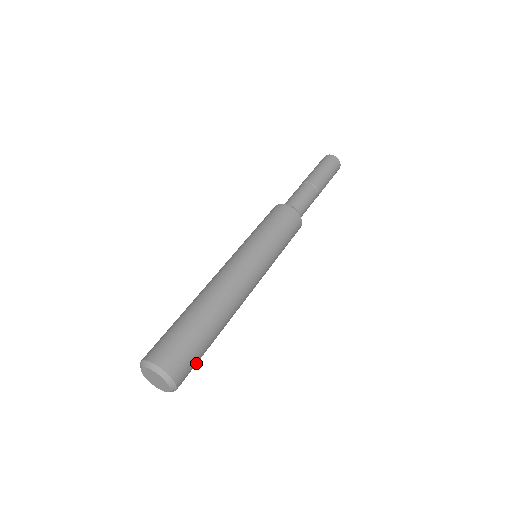
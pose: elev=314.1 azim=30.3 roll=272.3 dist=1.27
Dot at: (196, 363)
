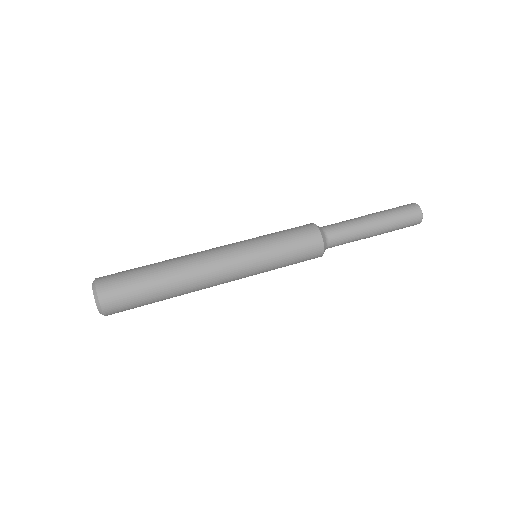
Dot at: (129, 294)
